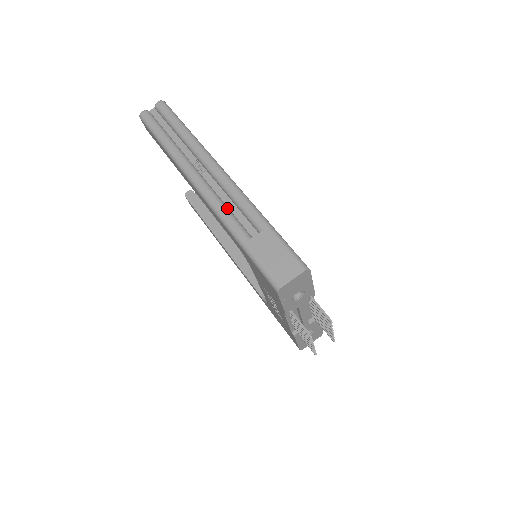
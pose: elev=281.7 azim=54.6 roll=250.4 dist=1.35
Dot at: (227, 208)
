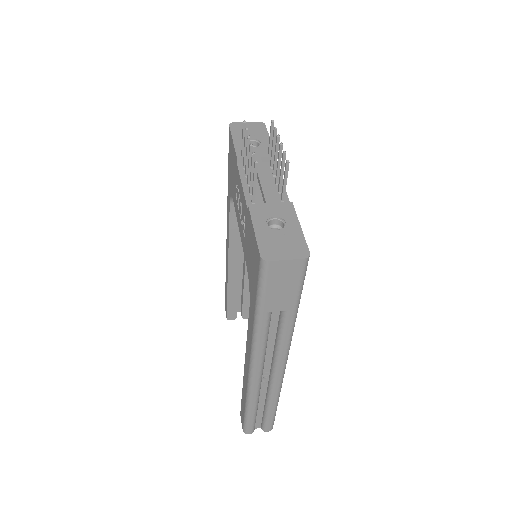
Dot at: occluded
